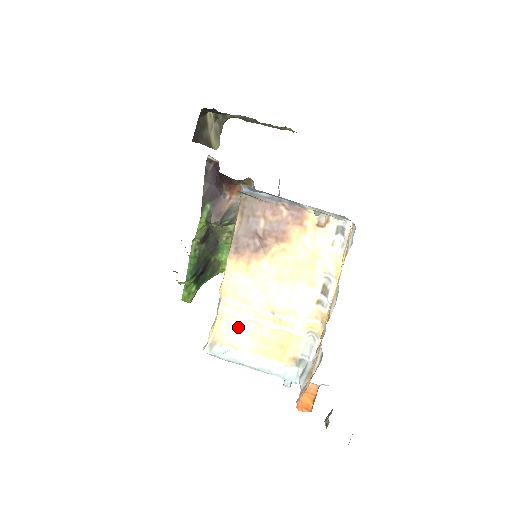
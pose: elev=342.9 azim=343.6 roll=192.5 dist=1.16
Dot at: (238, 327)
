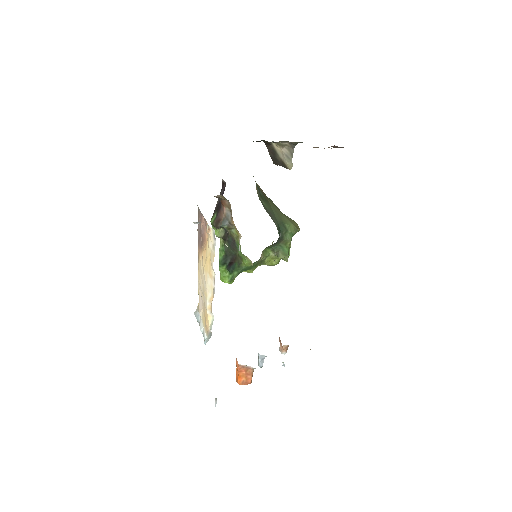
Dot at: (201, 300)
